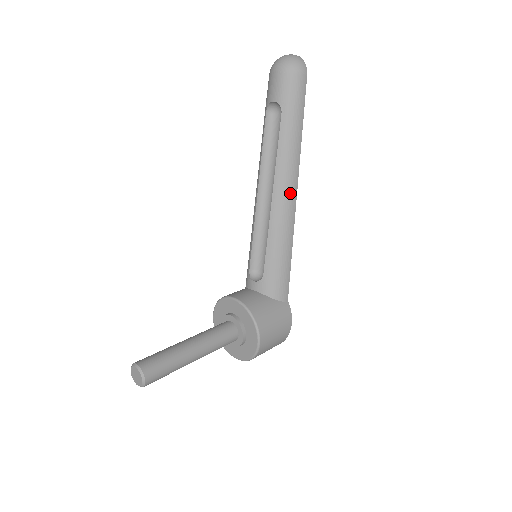
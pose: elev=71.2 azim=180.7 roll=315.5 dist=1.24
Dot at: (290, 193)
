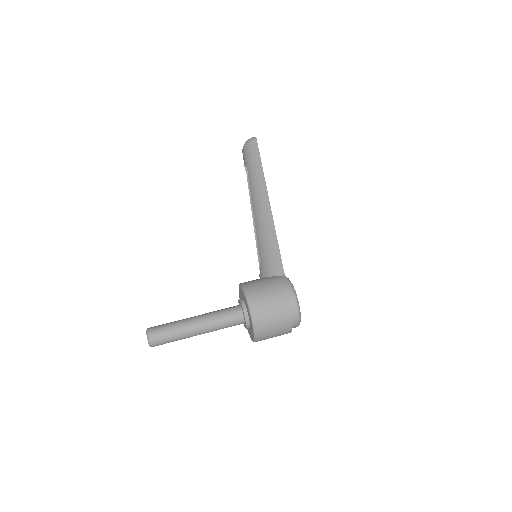
Dot at: (263, 202)
